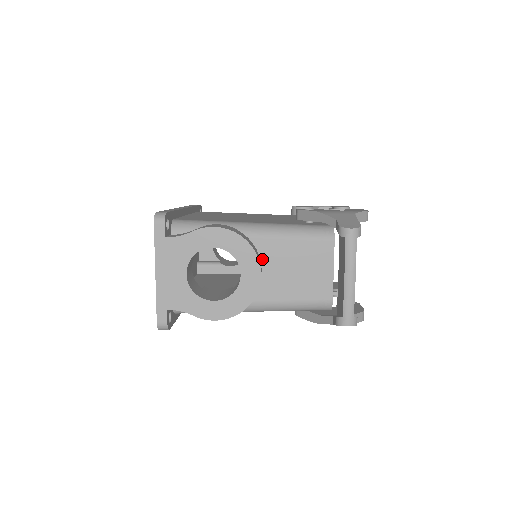
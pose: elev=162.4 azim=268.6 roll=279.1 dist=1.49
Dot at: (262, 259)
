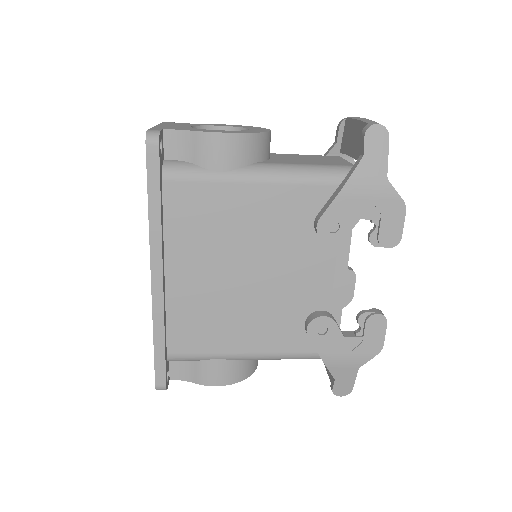
Dot at: occluded
